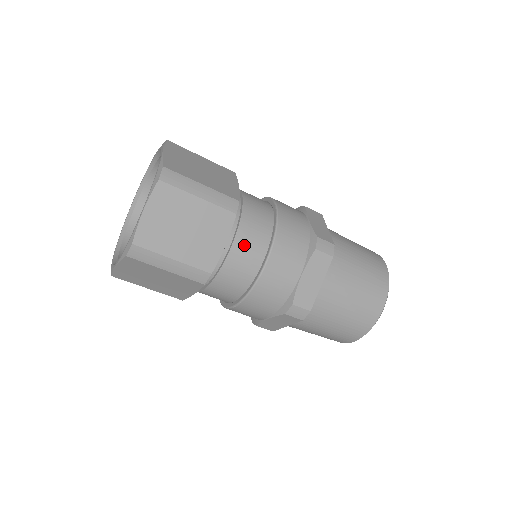
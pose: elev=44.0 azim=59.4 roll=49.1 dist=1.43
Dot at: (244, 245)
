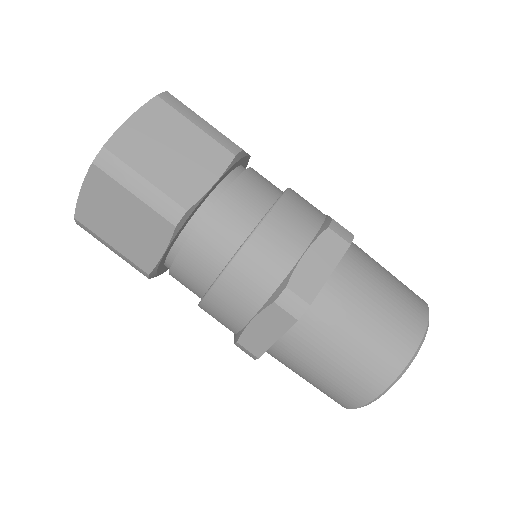
Dot at: occluded
